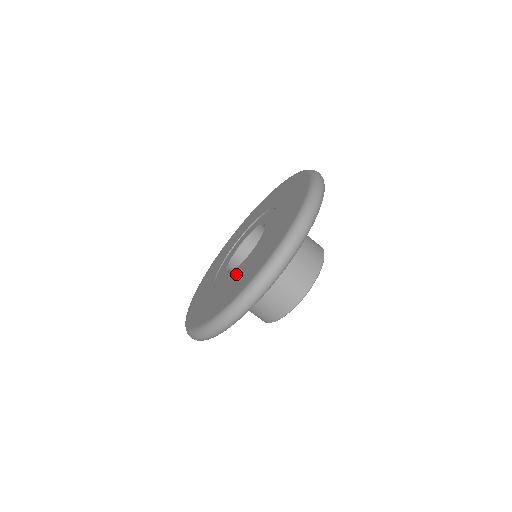
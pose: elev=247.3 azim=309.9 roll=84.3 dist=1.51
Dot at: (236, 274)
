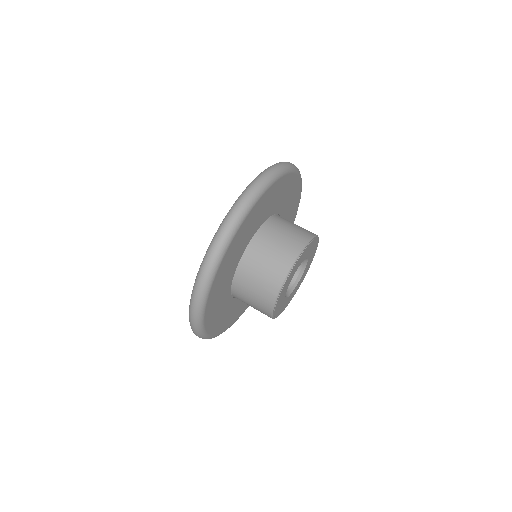
Dot at: occluded
